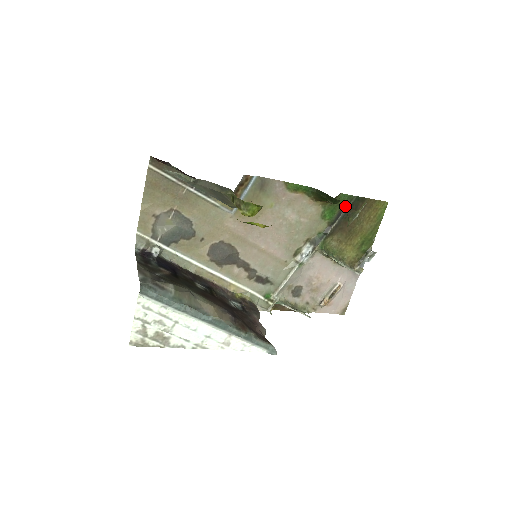
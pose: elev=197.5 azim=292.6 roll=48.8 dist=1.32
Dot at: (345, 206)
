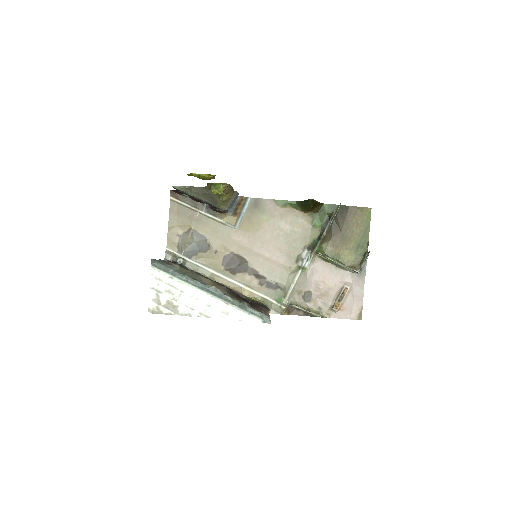
Dot at: (330, 214)
